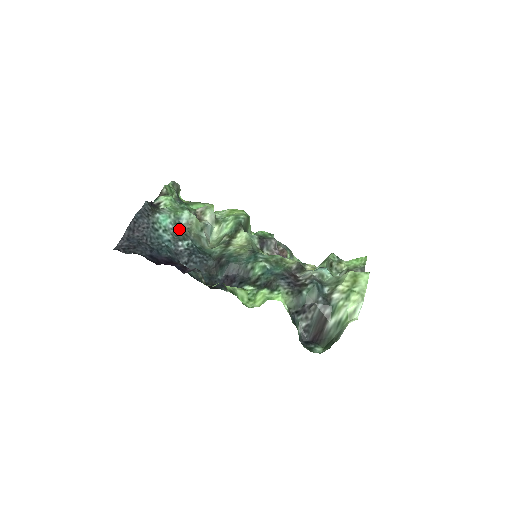
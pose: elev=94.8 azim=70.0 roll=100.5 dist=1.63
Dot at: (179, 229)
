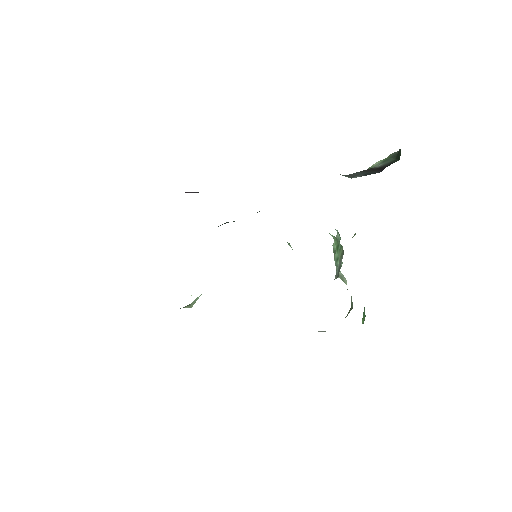
Dot at: occluded
